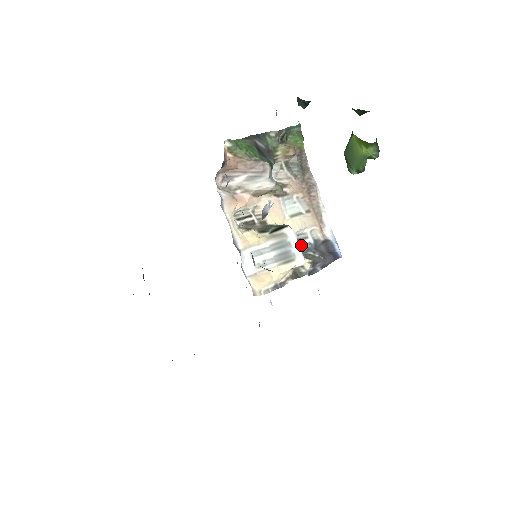
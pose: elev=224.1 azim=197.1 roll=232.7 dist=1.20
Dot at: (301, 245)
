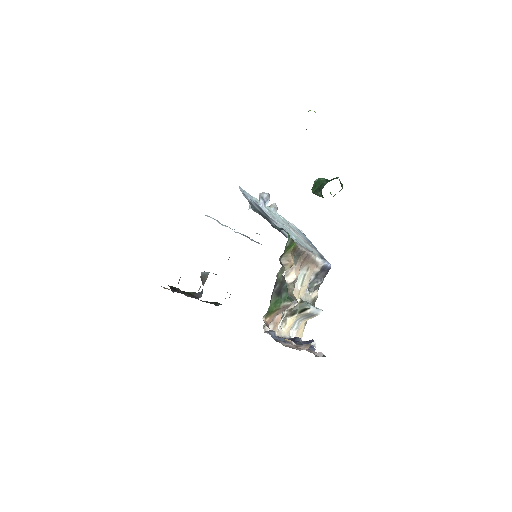
Dot at: (308, 285)
